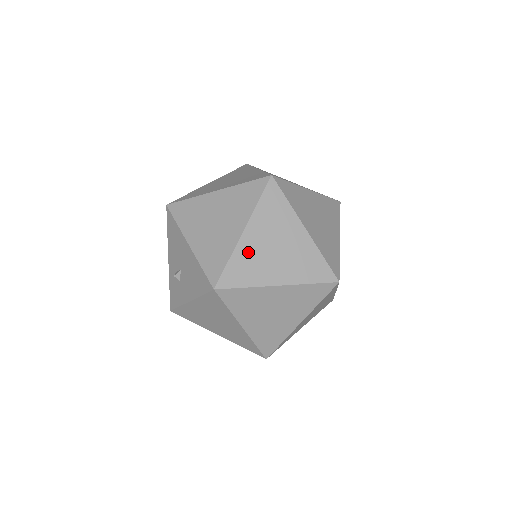
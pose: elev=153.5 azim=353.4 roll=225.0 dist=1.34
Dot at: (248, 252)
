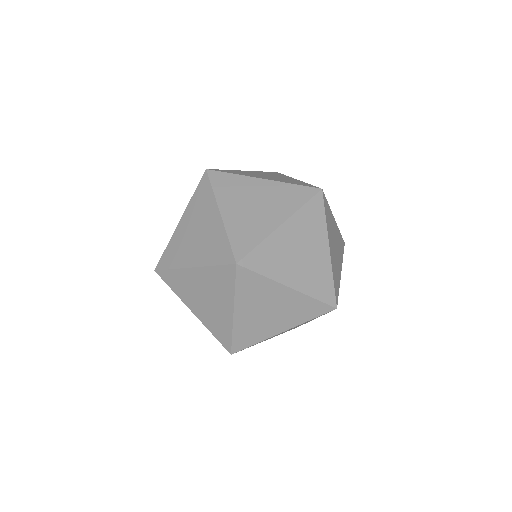
Dot at: (186, 279)
